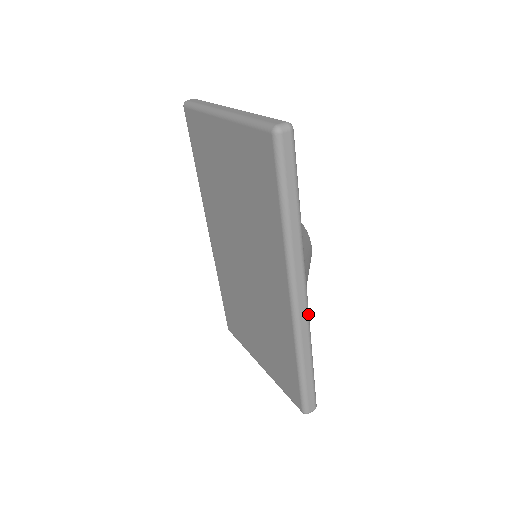
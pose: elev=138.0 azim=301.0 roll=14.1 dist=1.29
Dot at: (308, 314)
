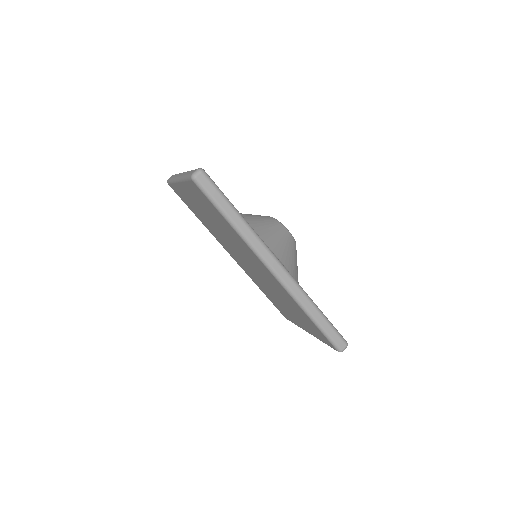
Dot at: (292, 278)
